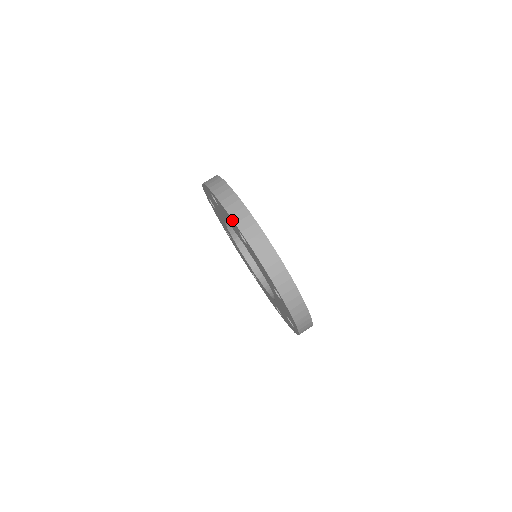
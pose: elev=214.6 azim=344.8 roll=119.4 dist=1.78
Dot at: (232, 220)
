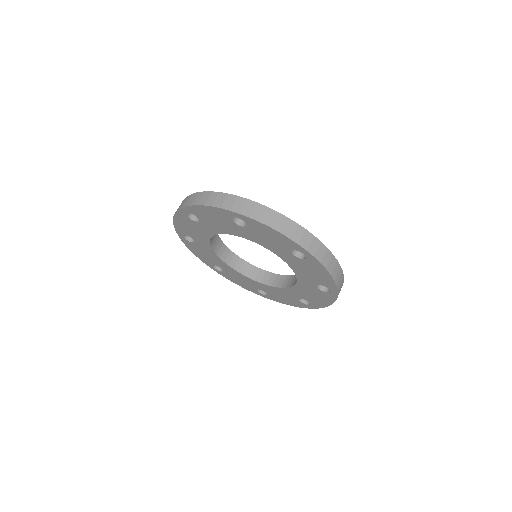
Dot at: (178, 214)
